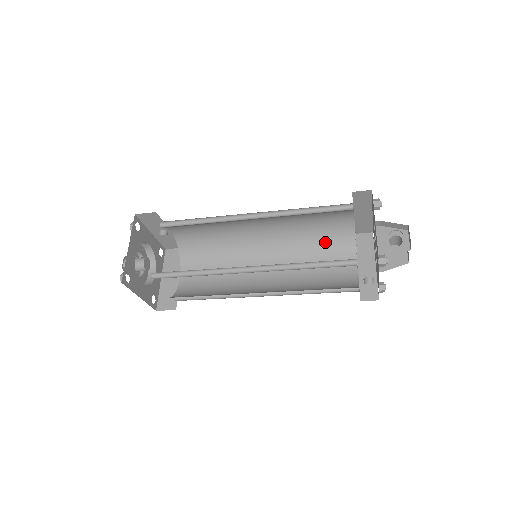
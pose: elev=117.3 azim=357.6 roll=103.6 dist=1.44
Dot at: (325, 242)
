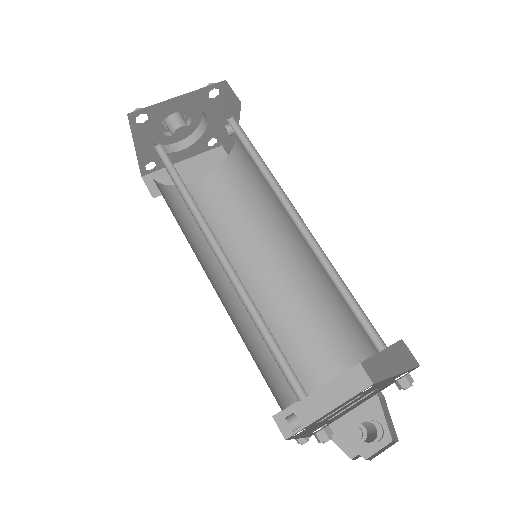
Dot at: (326, 330)
